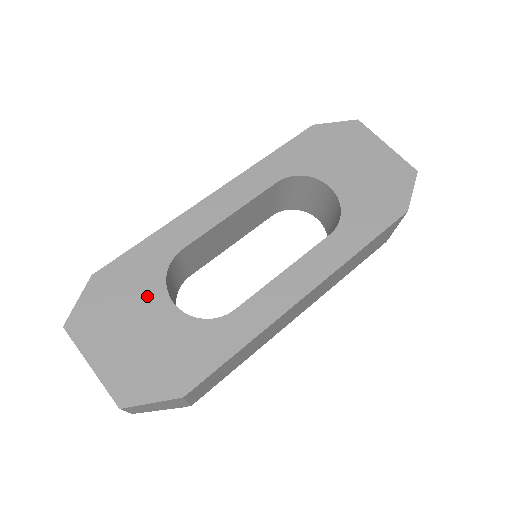
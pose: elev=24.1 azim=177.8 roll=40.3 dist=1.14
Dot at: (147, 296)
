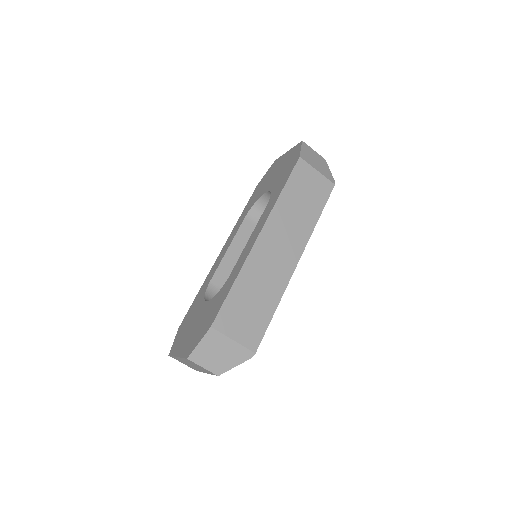
Dot at: (197, 311)
